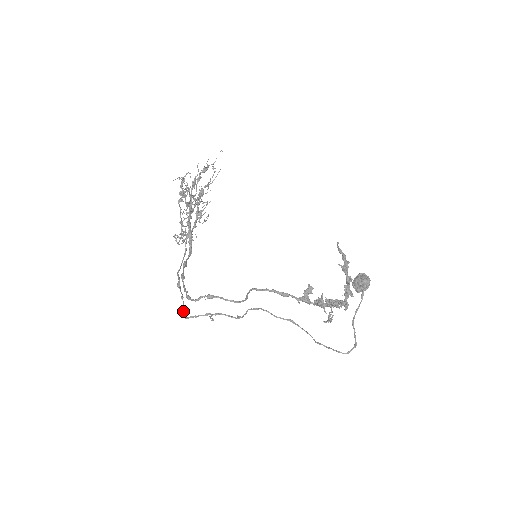
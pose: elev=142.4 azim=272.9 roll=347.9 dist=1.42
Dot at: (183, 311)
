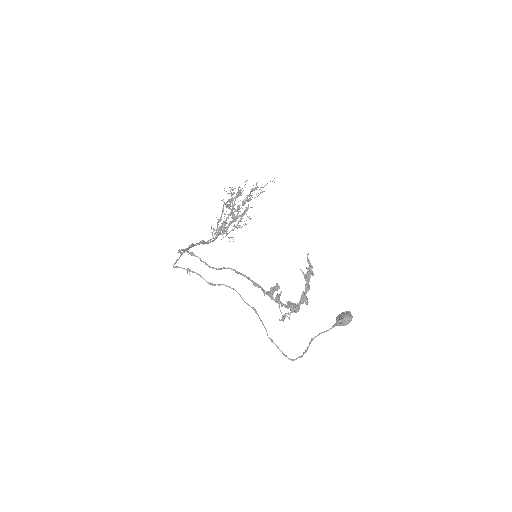
Dot at: (175, 262)
